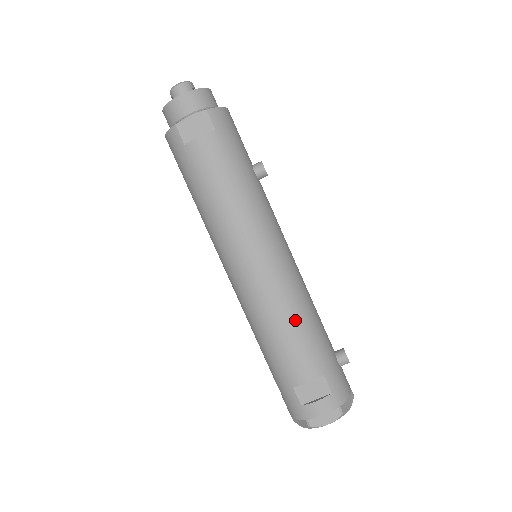
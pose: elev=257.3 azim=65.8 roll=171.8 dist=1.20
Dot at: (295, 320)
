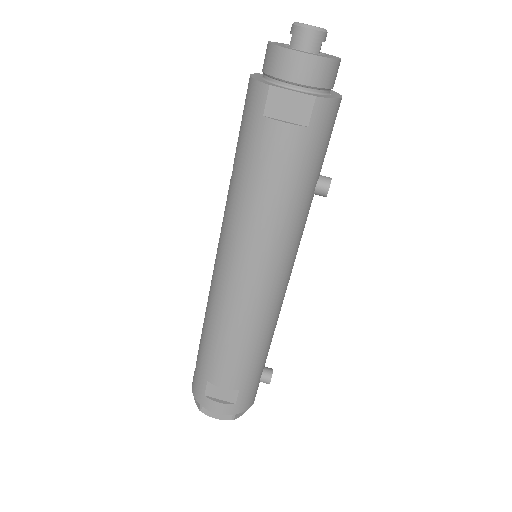
Dot at: (248, 342)
